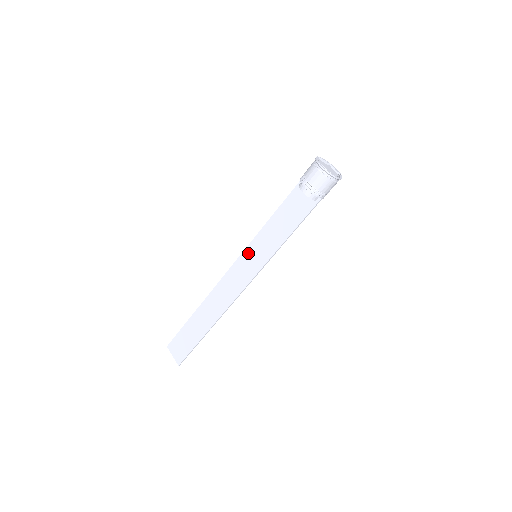
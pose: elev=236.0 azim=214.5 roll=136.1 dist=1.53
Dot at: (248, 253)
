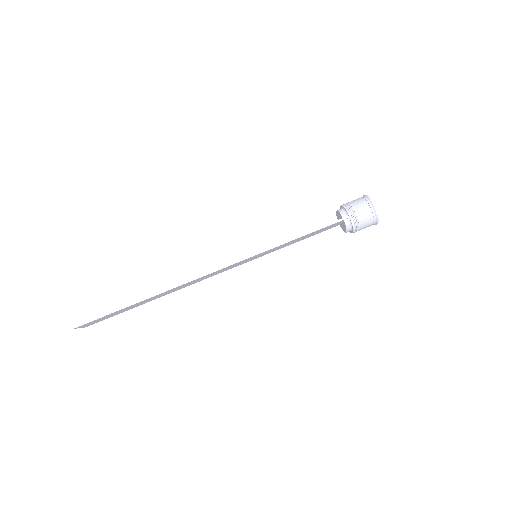
Dot at: occluded
